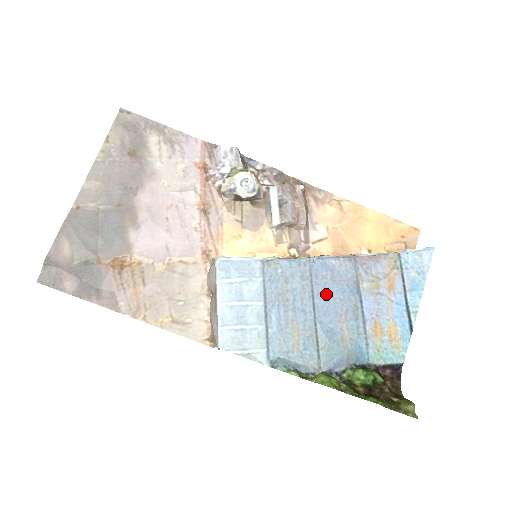
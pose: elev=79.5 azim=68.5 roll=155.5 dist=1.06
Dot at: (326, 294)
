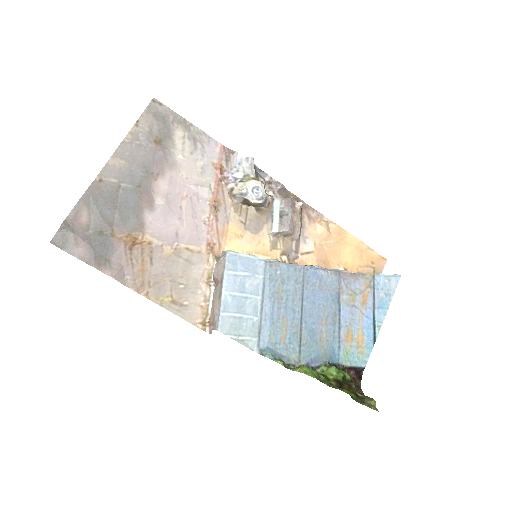
Dot at: (313, 299)
